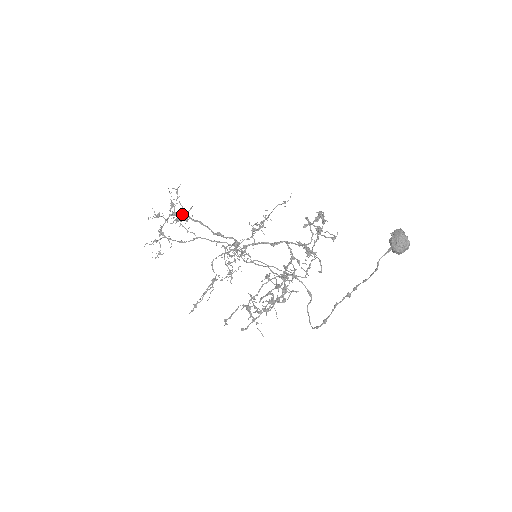
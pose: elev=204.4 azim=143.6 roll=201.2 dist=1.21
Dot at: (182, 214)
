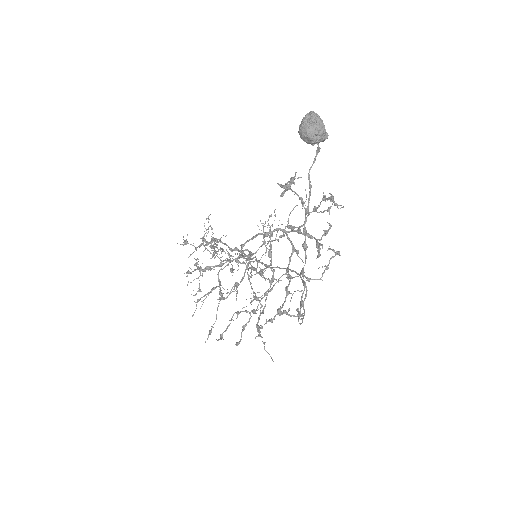
Dot at: occluded
